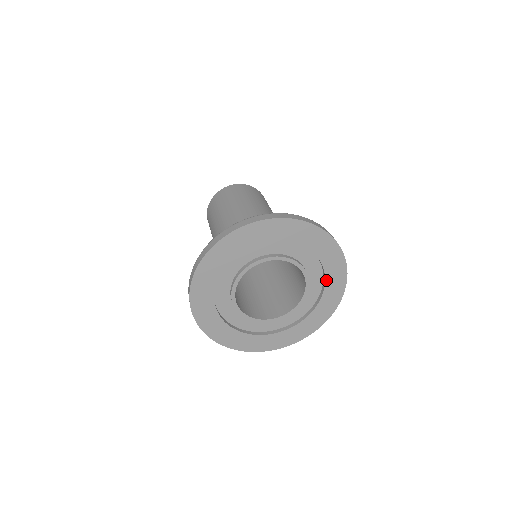
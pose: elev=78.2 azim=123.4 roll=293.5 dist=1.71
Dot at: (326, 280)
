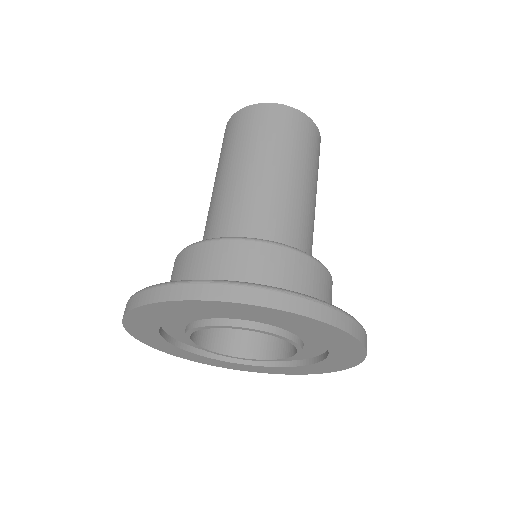
Dot at: (285, 326)
